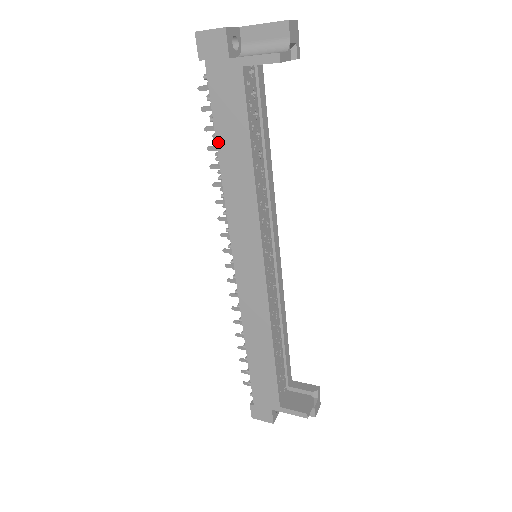
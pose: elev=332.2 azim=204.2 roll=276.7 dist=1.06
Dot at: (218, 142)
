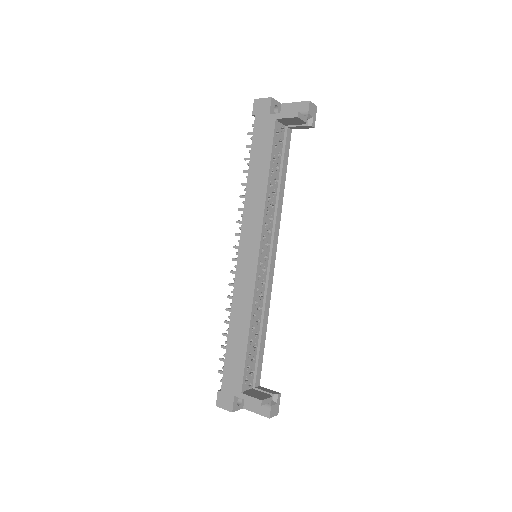
Dot at: (250, 165)
